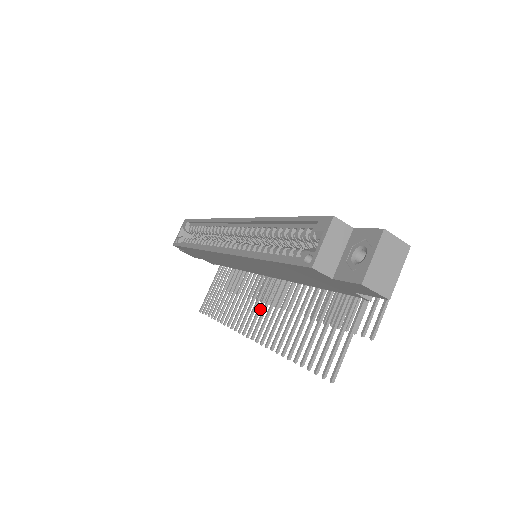
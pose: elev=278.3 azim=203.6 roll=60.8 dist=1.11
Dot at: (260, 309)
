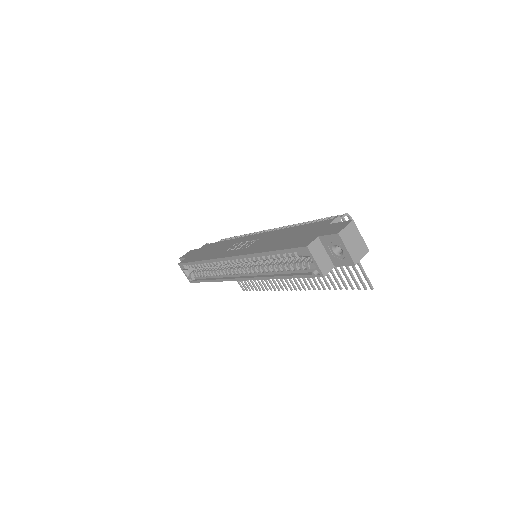
Dot at: occluded
